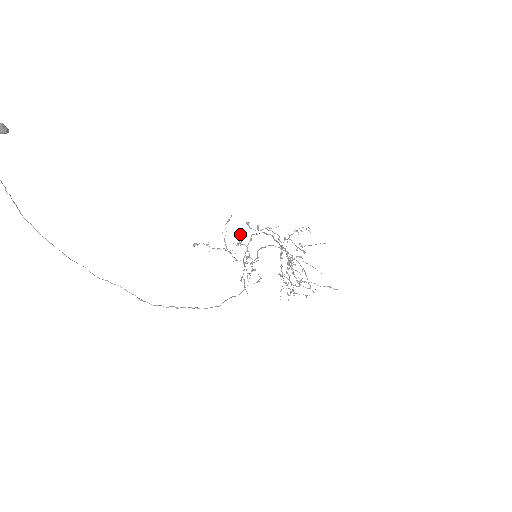
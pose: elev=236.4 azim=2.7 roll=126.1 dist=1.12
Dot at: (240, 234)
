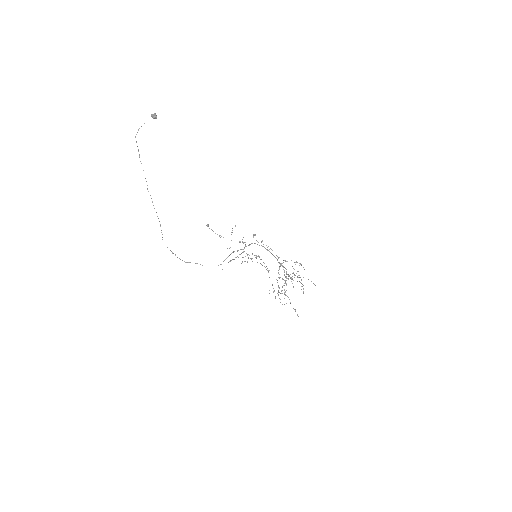
Dot at: occluded
